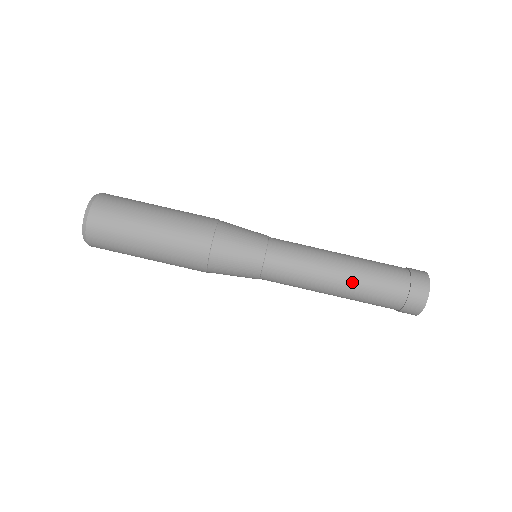
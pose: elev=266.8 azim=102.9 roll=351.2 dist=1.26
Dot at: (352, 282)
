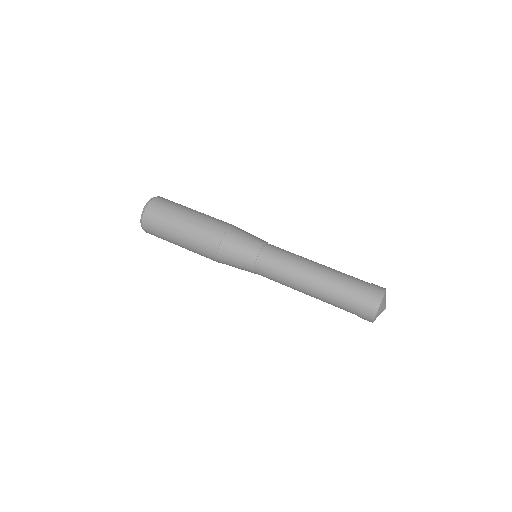
Dot at: (329, 268)
